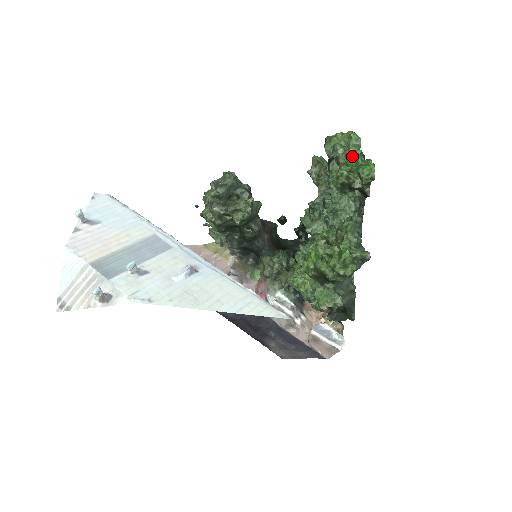
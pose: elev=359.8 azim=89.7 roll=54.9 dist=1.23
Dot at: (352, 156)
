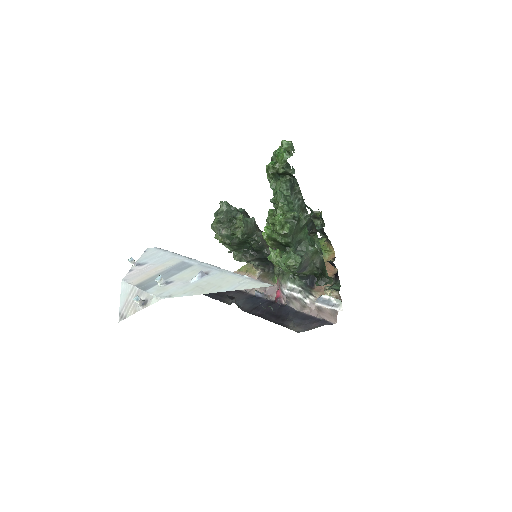
Dot at: (278, 154)
